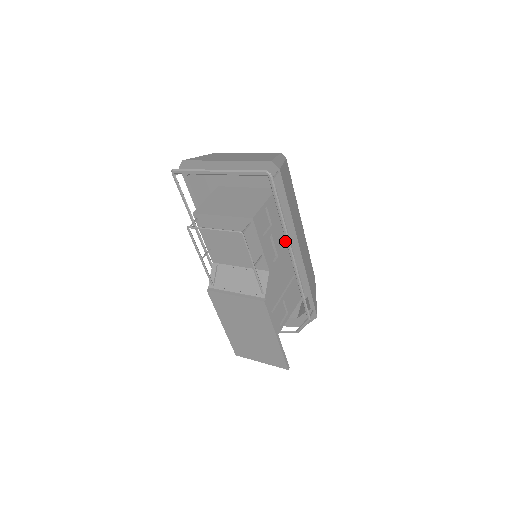
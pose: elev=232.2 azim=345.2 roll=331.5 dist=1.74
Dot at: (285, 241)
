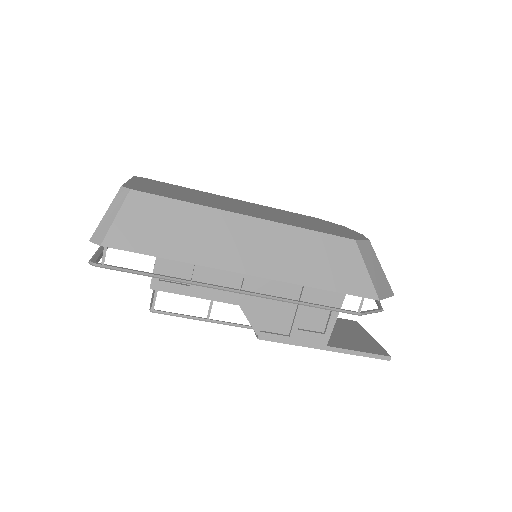
Dot at: occluded
